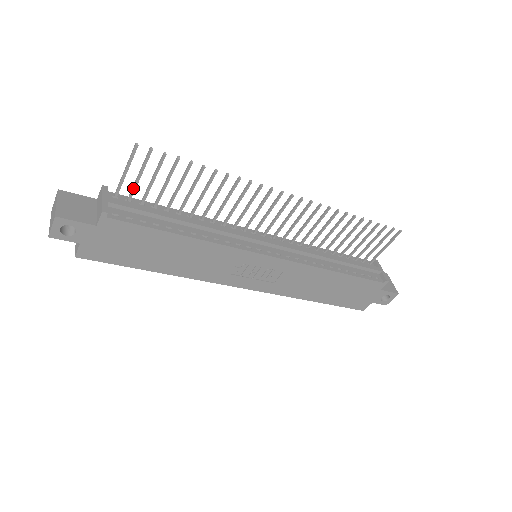
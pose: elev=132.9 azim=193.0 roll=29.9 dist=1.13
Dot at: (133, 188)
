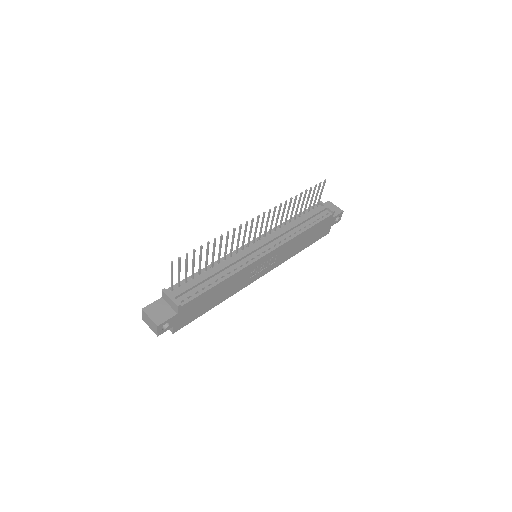
Dot at: (179, 280)
